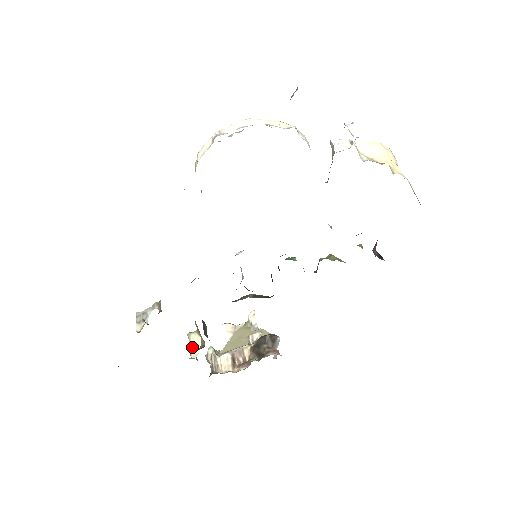
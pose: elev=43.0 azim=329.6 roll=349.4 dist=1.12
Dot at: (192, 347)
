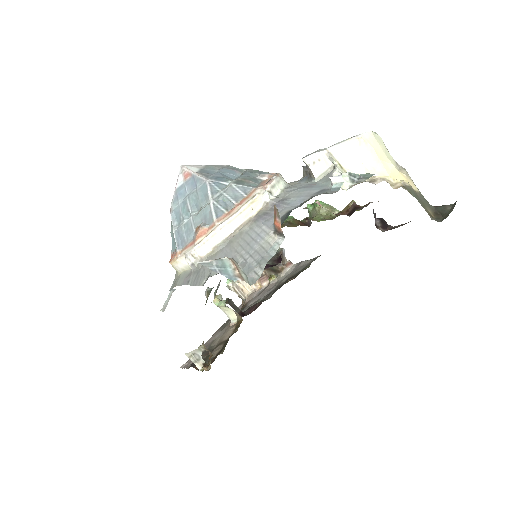
Dot at: (226, 313)
